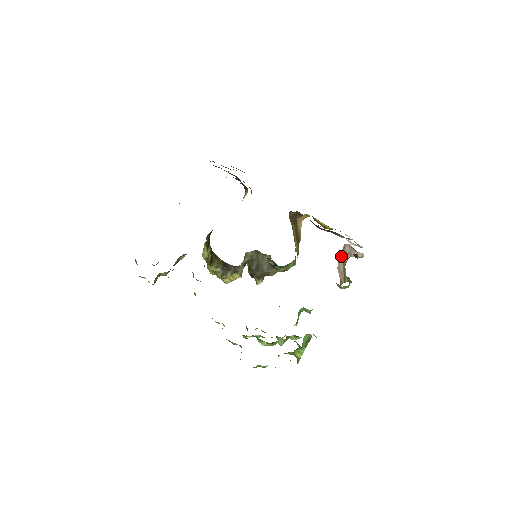
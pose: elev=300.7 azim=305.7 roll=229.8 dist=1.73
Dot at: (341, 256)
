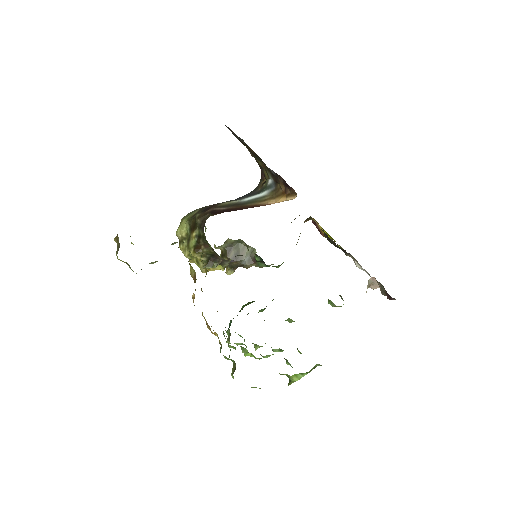
Dot at: occluded
